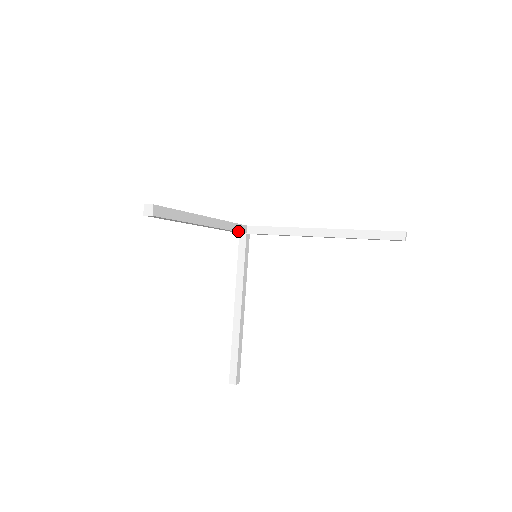
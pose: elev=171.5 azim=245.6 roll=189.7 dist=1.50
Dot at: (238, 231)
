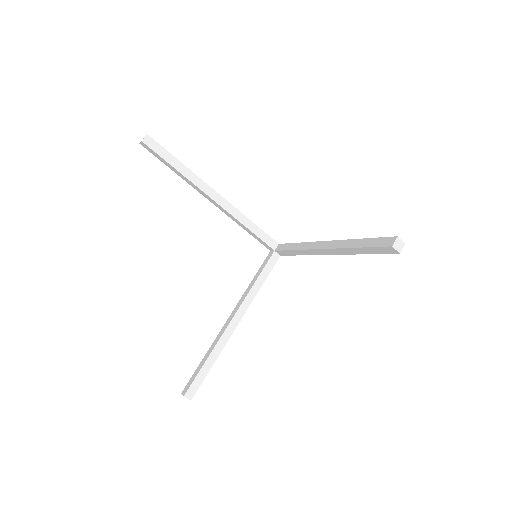
Dot at: (261, 238)
